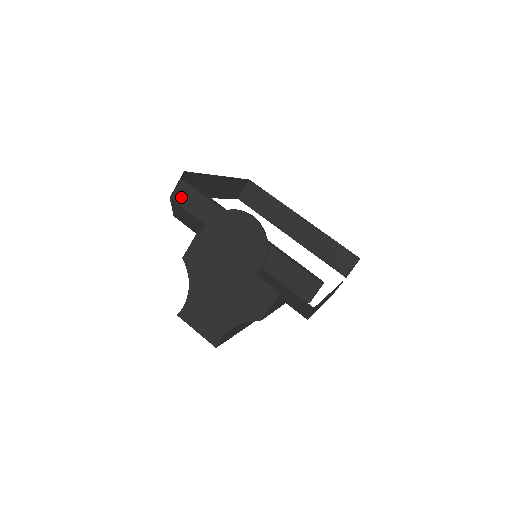
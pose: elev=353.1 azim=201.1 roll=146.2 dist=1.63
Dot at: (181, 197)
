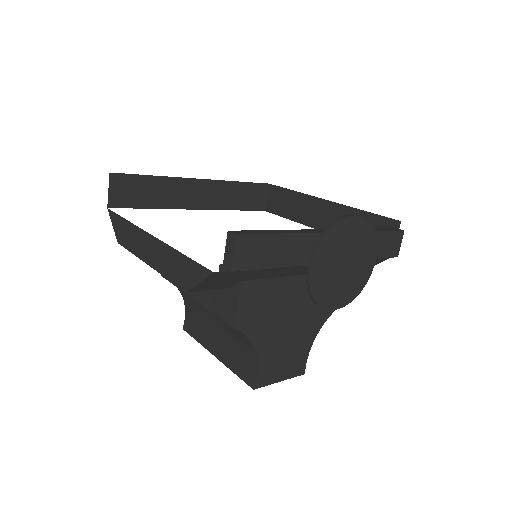
Dot at: (245, 259)
